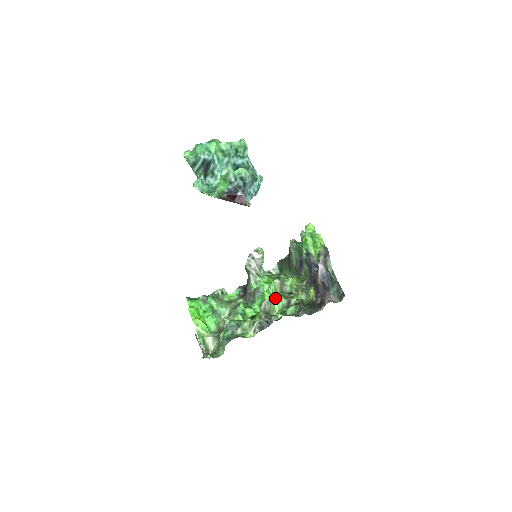
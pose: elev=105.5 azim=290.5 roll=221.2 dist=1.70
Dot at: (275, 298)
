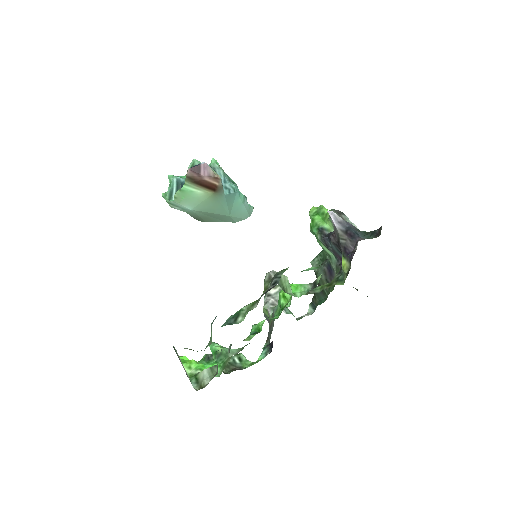
Dot at: (292, 284)
